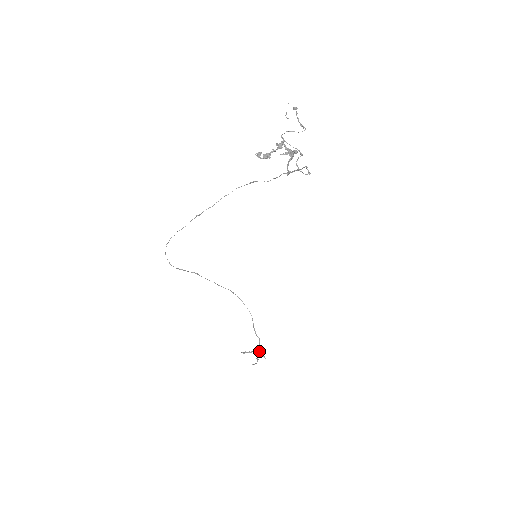
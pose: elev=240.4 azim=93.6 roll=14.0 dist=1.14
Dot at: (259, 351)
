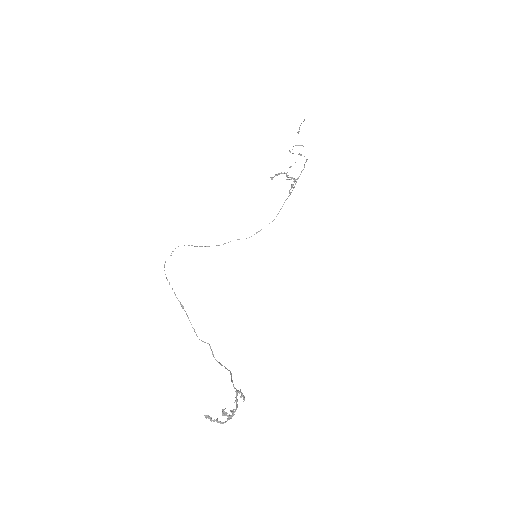
Dot at: (237, 390)
